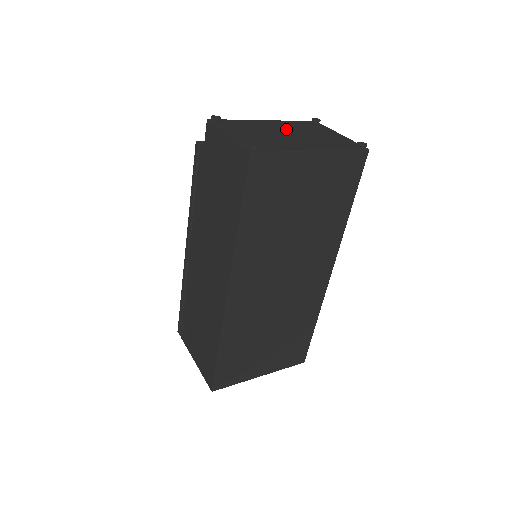
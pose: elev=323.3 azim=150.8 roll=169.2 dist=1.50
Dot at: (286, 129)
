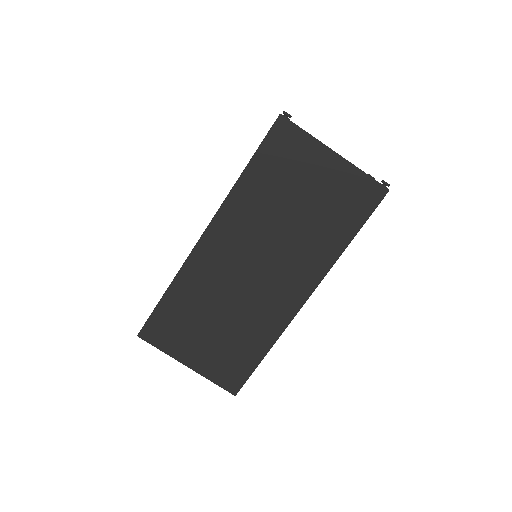
Dot at: occluded
